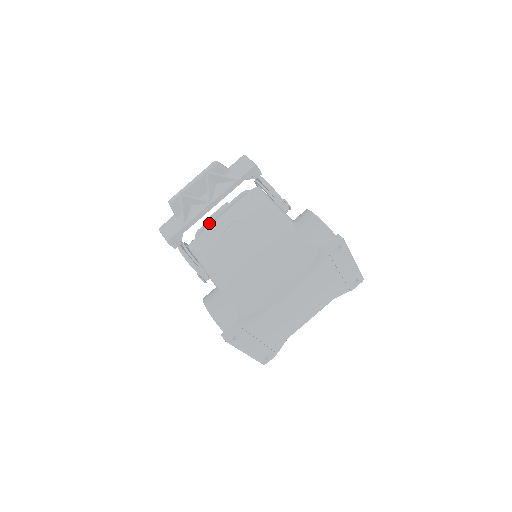
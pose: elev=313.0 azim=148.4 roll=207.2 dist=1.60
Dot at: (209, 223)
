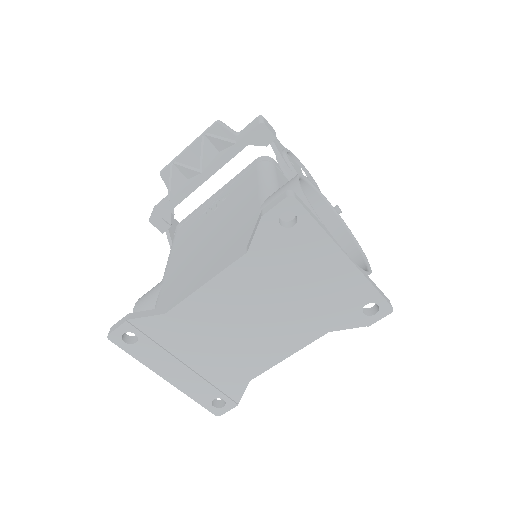
Dot at: occluded
